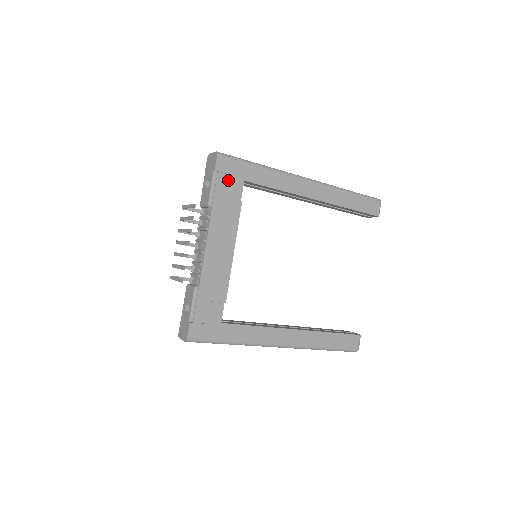
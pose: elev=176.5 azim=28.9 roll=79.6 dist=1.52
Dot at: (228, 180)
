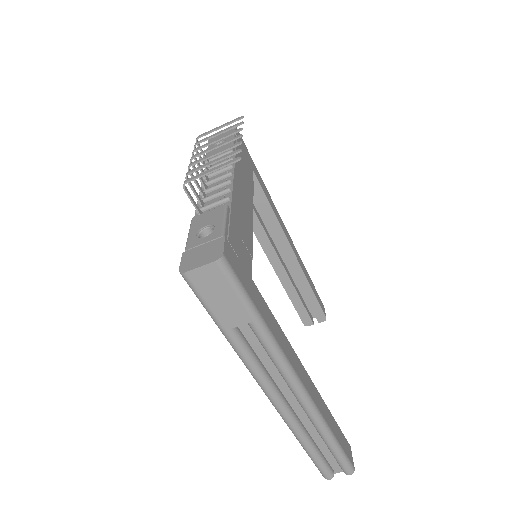
Dot at: (243, 152)
